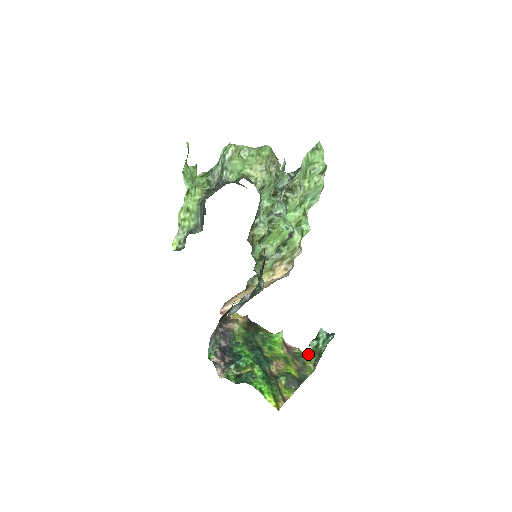
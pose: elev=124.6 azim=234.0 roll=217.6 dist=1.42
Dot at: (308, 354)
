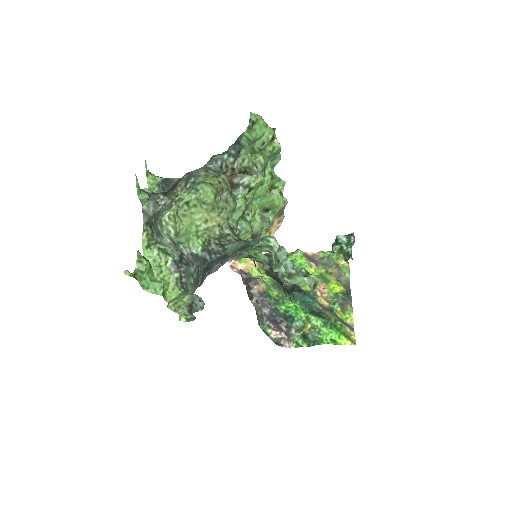
Dot at: (334, 254)
